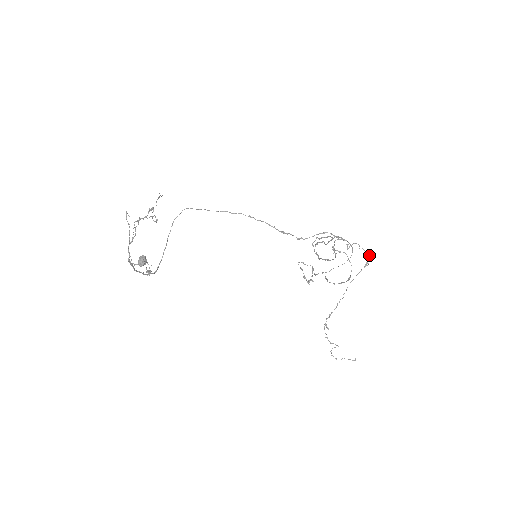
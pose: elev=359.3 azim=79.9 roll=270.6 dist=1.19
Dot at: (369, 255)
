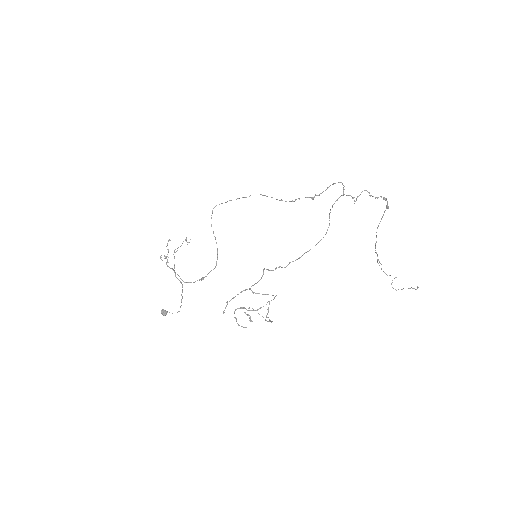
Dot at: (383, 199)
